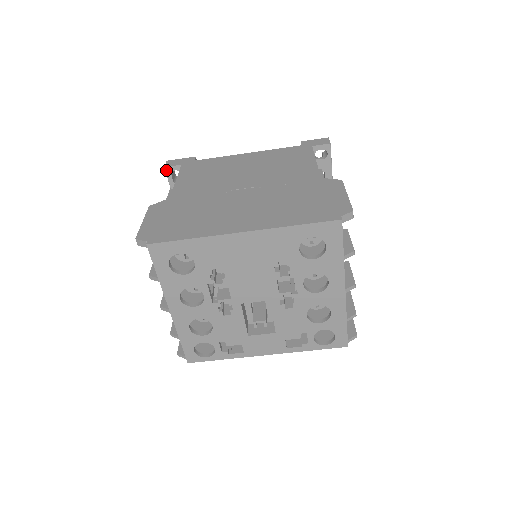
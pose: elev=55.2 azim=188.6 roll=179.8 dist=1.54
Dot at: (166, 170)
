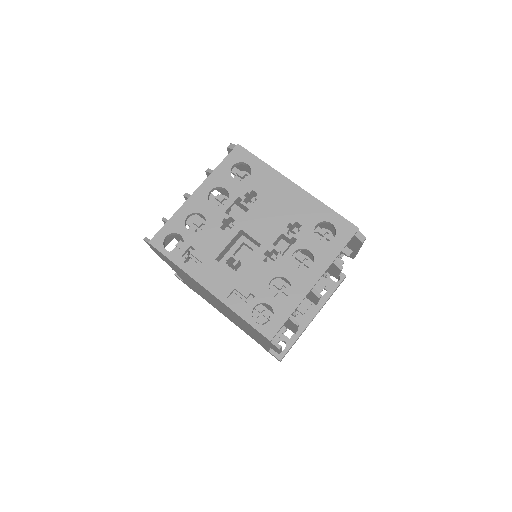
Dot at: occluded
